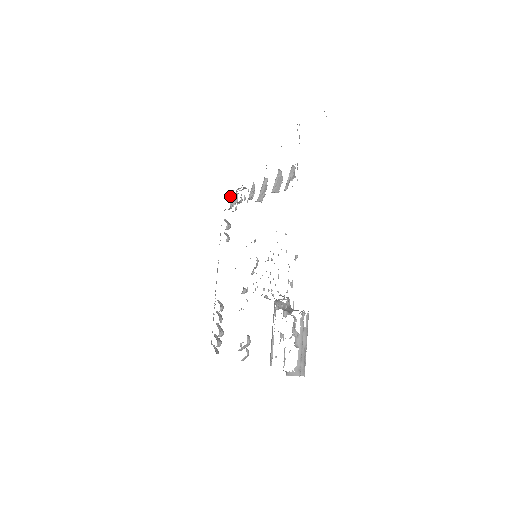
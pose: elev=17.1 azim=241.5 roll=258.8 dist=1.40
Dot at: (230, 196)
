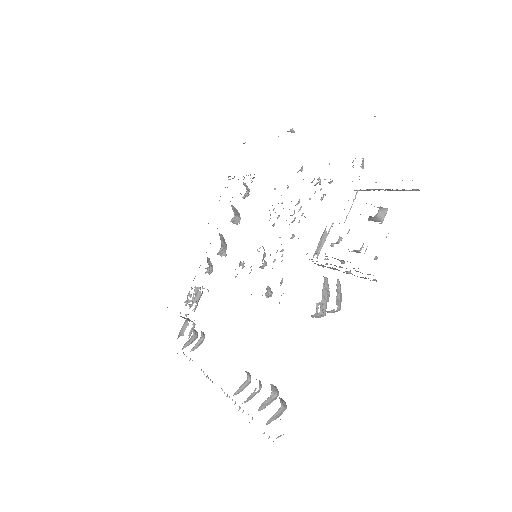
Dot at: occluded
